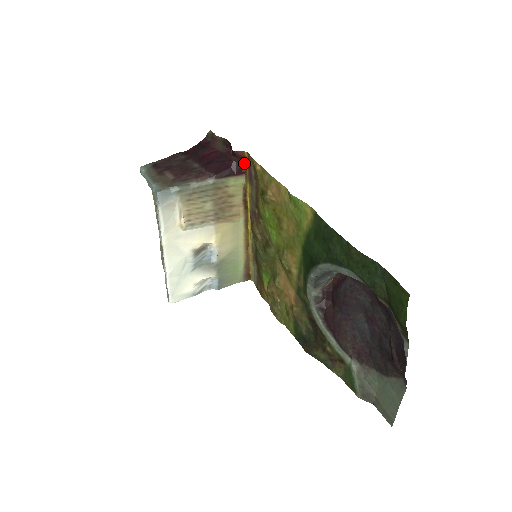
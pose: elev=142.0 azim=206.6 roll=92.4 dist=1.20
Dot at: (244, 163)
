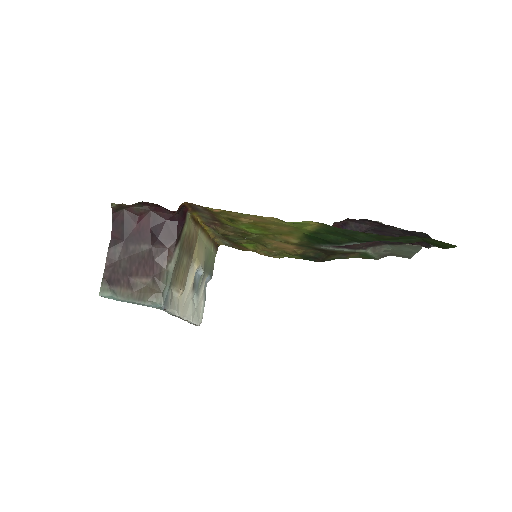
Dot at: (183, 207)
